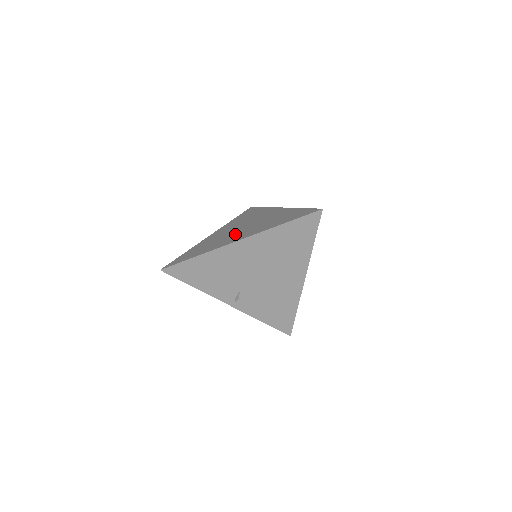
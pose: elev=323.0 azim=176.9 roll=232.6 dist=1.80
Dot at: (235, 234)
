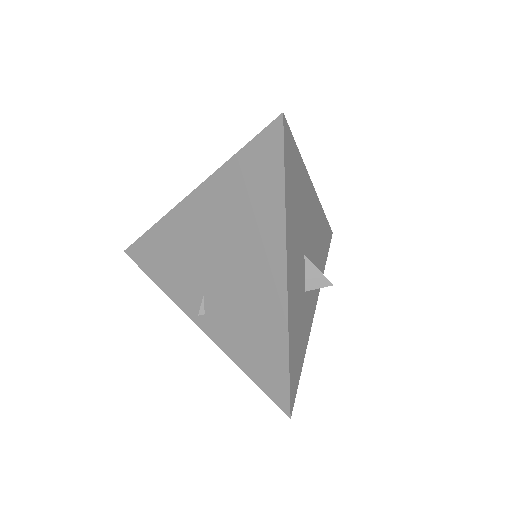
Dot at: occluded
